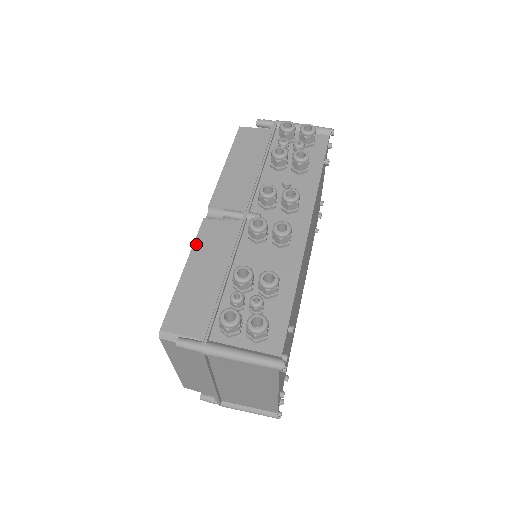
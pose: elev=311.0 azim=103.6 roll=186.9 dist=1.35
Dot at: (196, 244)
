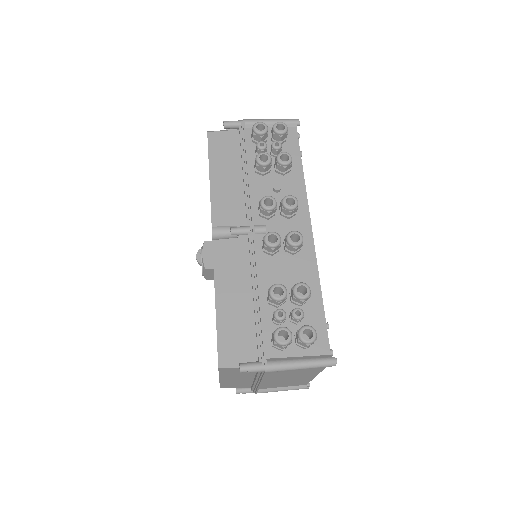
Dot at: (216, 269)
